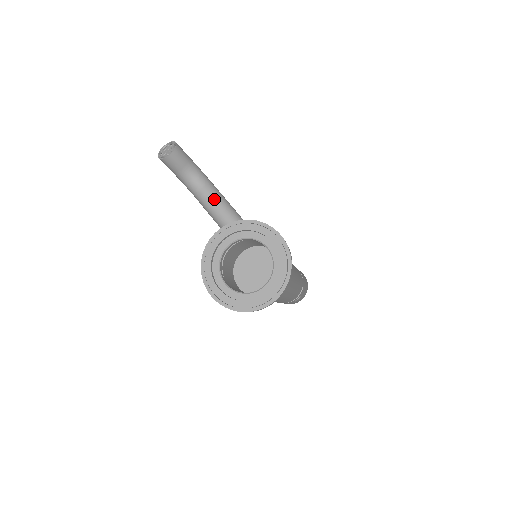
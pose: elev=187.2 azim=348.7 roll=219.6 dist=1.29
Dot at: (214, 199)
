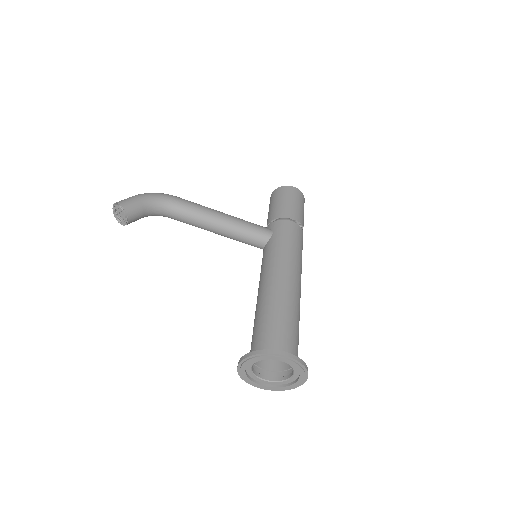
Dot at: (188, 218)
